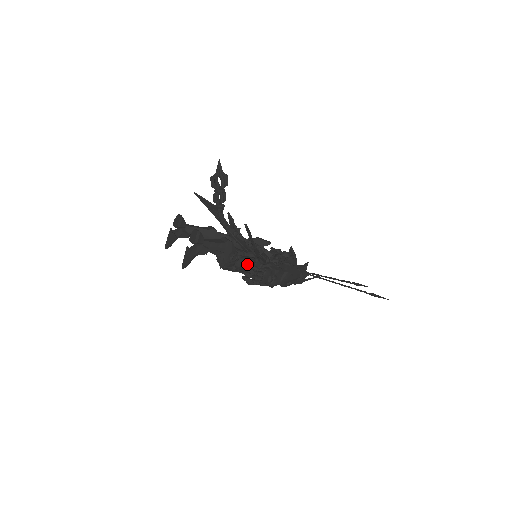
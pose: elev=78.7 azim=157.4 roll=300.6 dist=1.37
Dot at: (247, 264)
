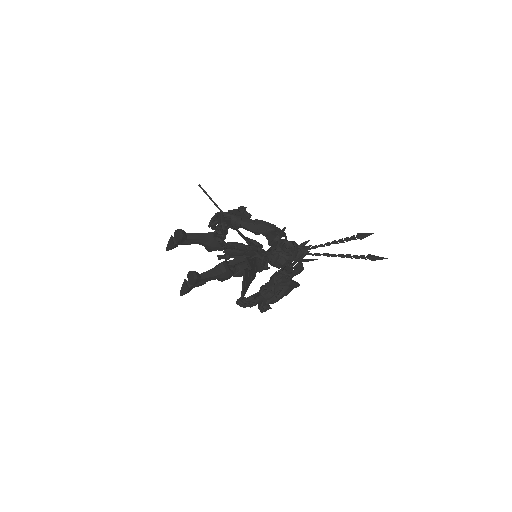
Dot at: occluded
